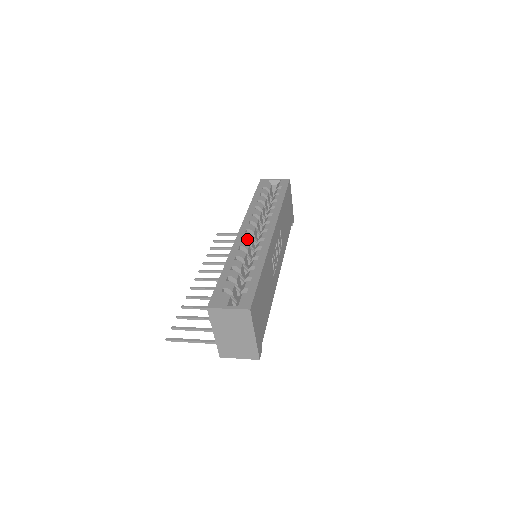
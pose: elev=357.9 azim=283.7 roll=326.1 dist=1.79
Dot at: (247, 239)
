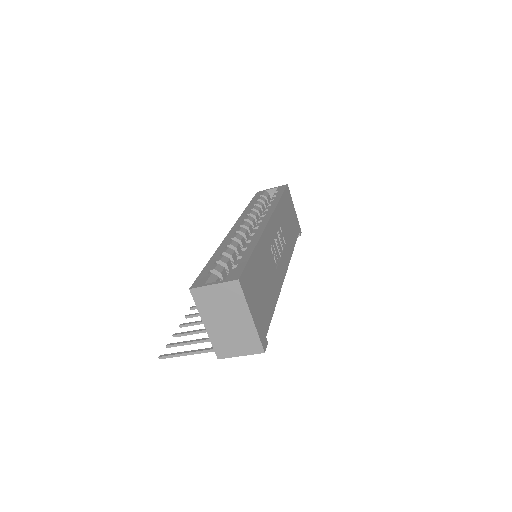
Dot at: (240, 232)
